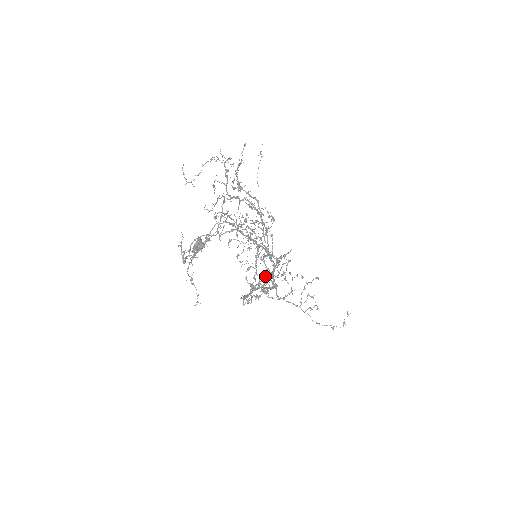
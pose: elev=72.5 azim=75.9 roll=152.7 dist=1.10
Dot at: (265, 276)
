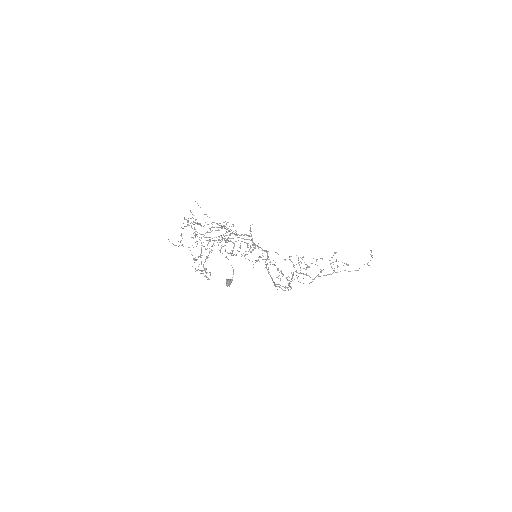
Dot at: (291, 273)
